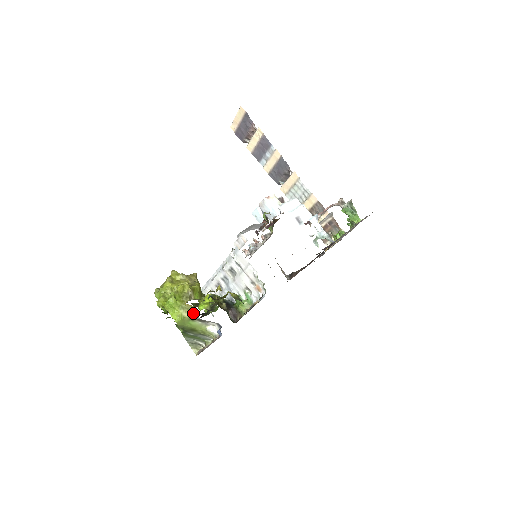
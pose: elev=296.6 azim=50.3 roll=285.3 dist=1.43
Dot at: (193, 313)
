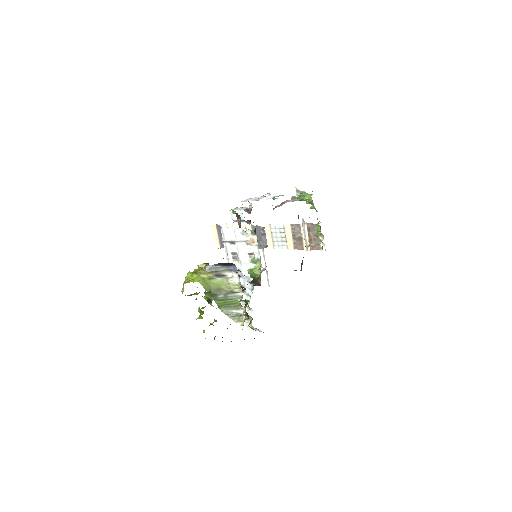
Dot at: (206, 266)
